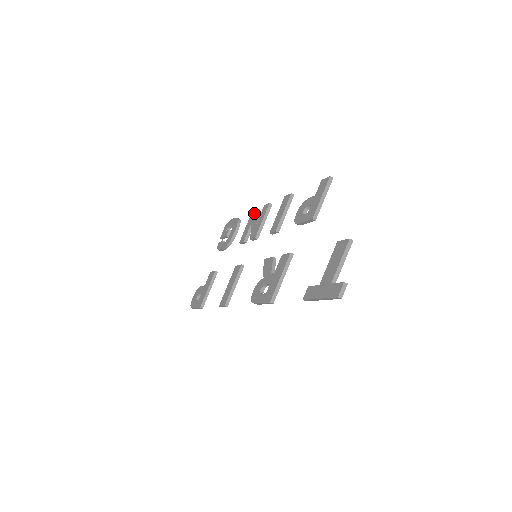
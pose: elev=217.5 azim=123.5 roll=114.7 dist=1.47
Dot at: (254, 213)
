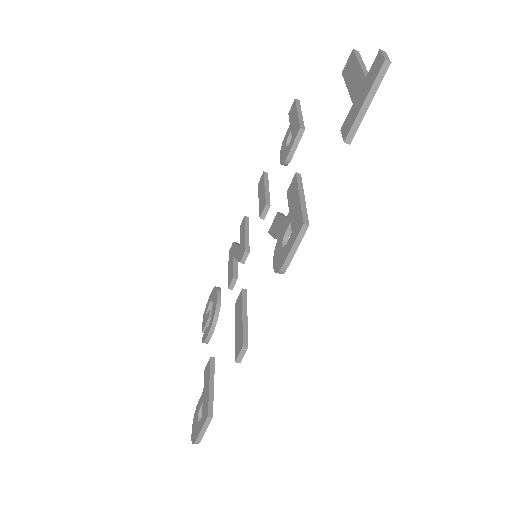
Dot at: (232, 248)
